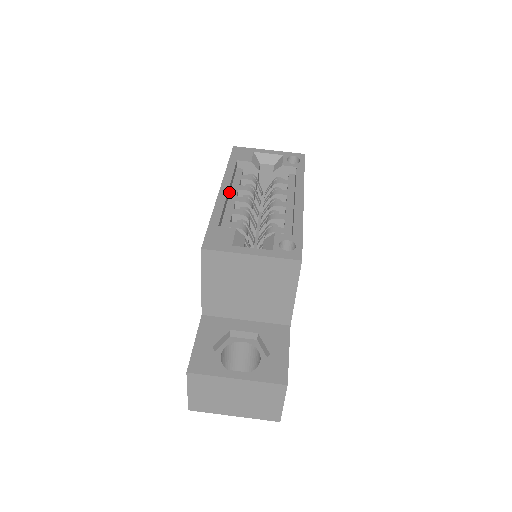
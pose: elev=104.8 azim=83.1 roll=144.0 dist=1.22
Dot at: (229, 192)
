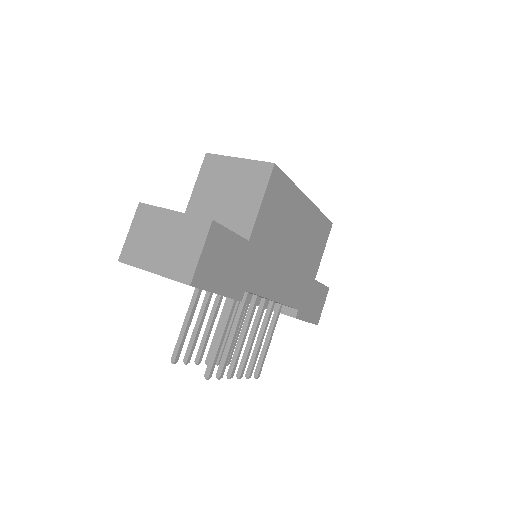
Dot at: occluded
